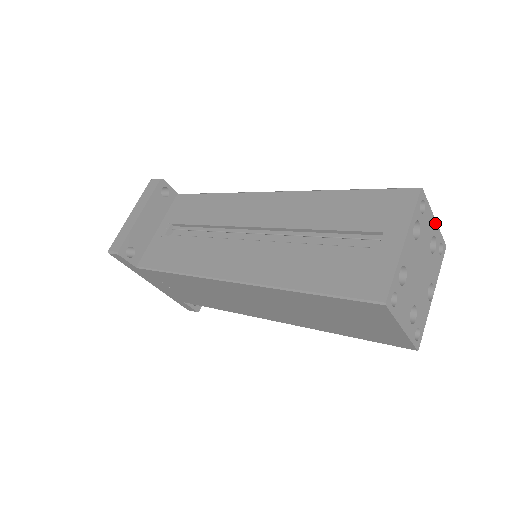
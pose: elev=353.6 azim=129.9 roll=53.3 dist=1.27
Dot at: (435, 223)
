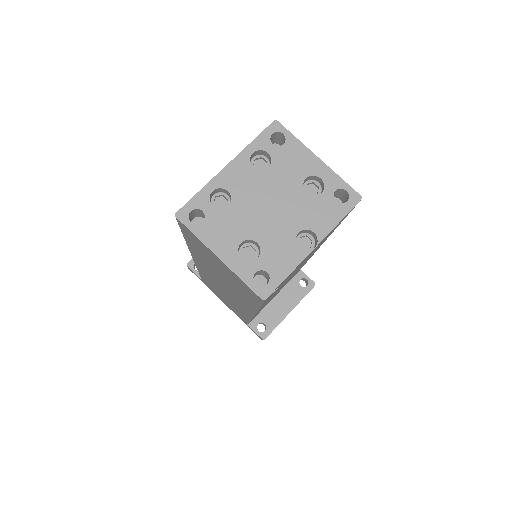
Dot at: (320, 163)
